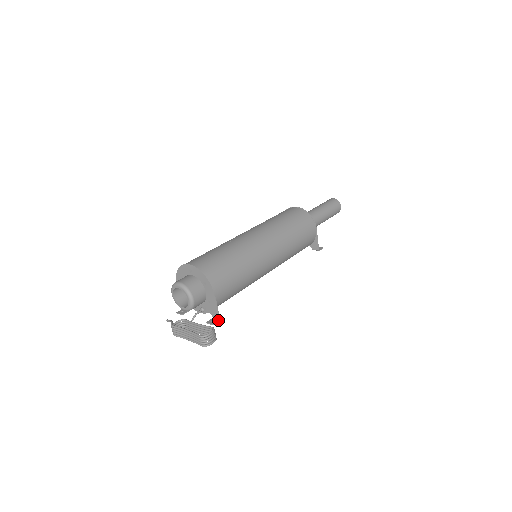
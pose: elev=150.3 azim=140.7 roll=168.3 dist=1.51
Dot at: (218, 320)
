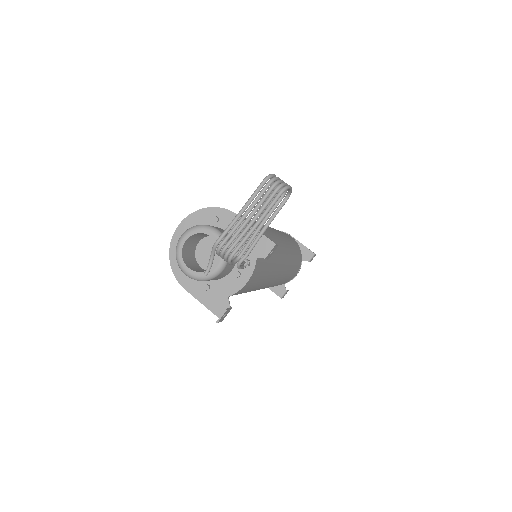
Dot at: occluded
